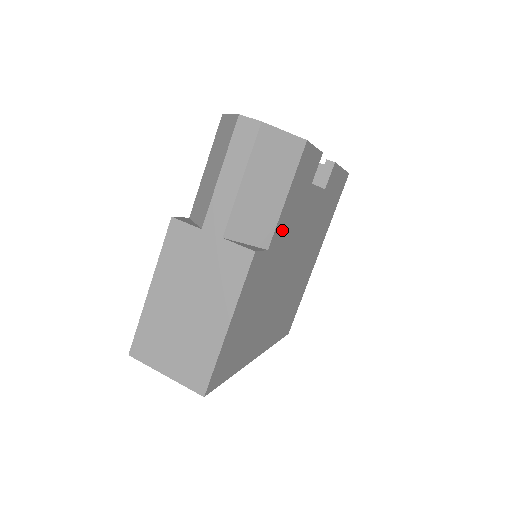
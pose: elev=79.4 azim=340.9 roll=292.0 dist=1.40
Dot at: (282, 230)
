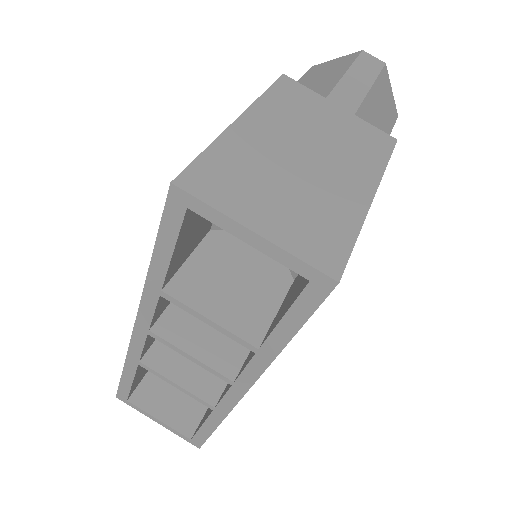
Dot at: occluded
